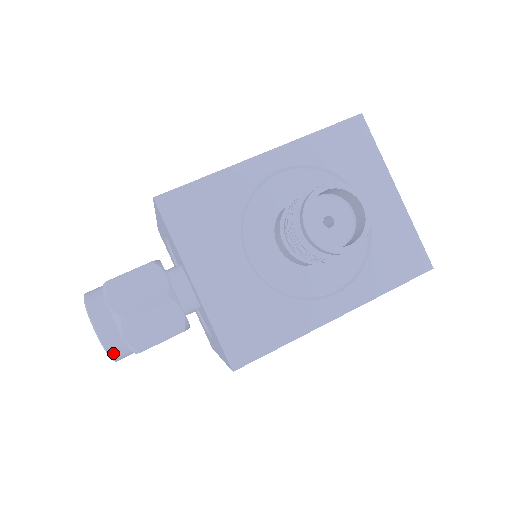
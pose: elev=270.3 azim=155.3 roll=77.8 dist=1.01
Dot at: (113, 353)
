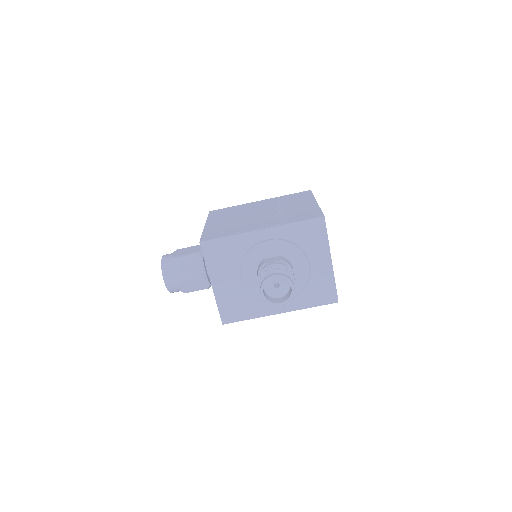
Dot at: (172, 292)
